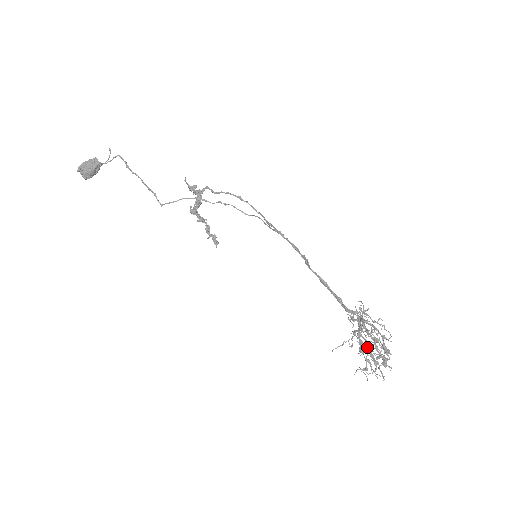
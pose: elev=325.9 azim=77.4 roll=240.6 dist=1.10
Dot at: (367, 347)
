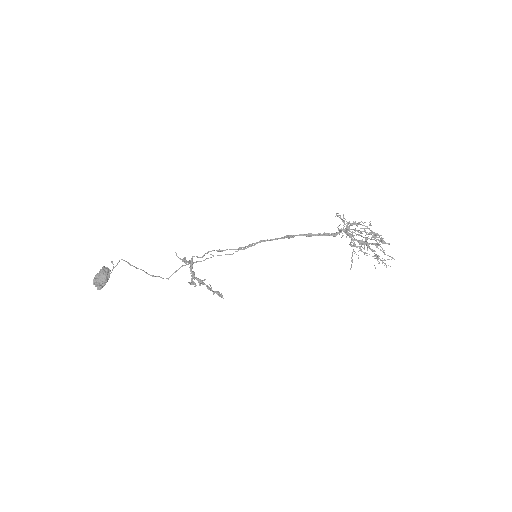
Dot at: (365, 244)
